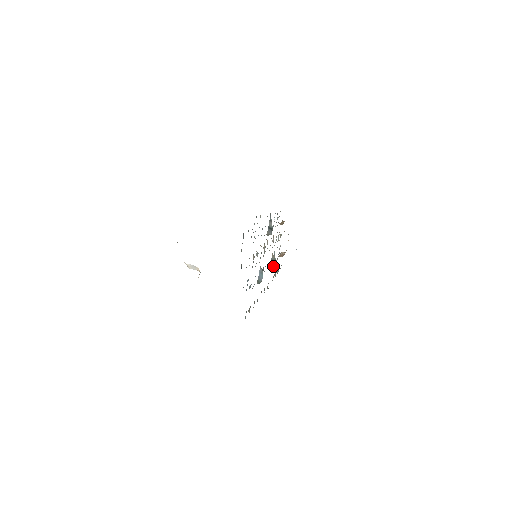
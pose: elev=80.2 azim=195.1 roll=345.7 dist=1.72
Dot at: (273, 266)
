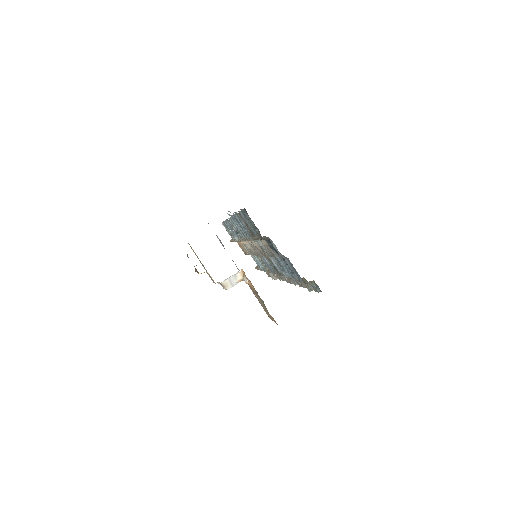
Dot at: occluded
